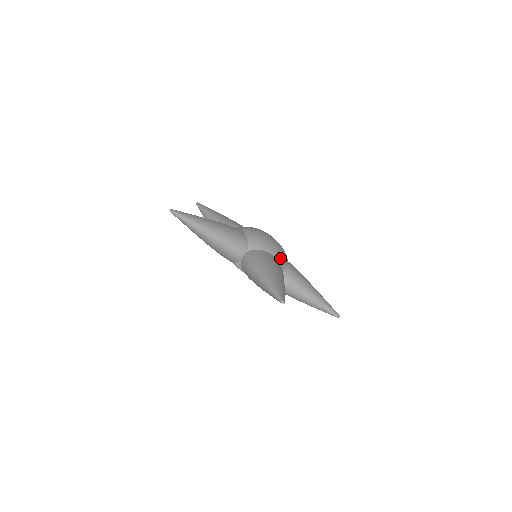
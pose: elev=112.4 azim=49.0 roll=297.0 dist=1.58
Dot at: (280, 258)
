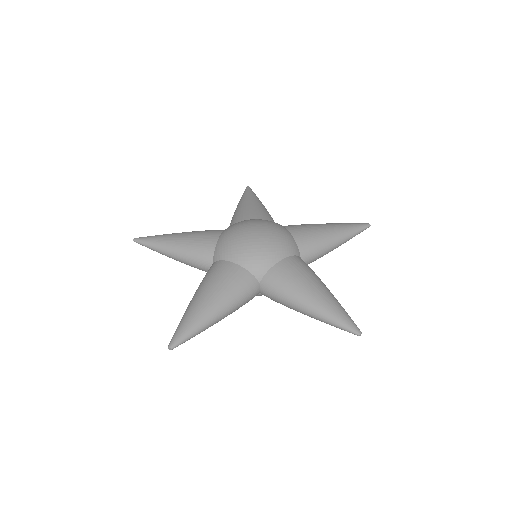
Dot at: (289, 250)
